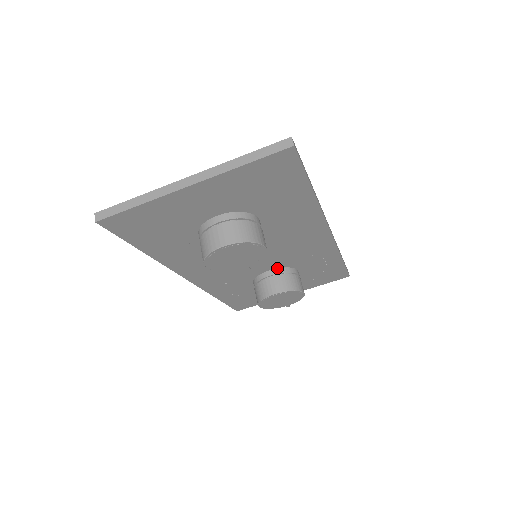
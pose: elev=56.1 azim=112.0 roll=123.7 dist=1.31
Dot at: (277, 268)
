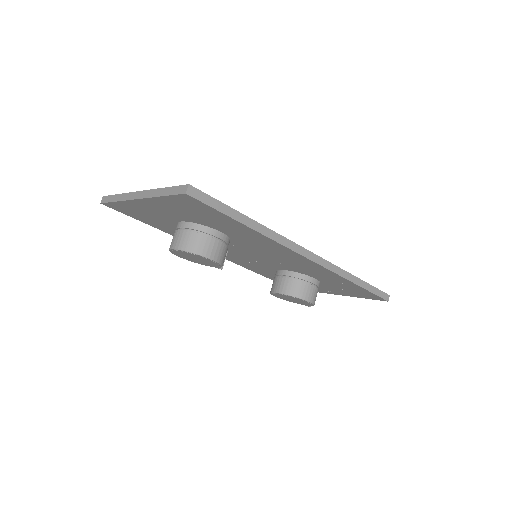
Dot at: (290, 270)
